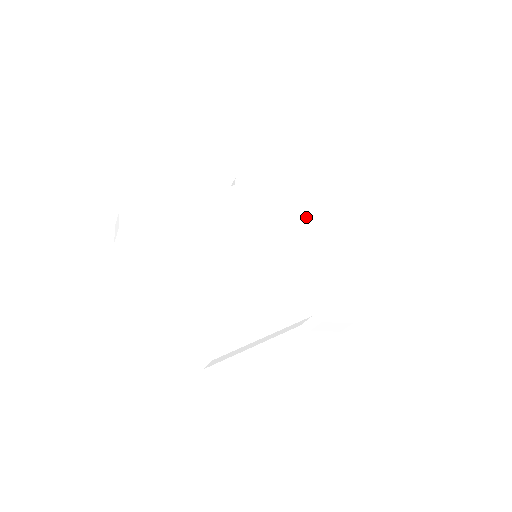
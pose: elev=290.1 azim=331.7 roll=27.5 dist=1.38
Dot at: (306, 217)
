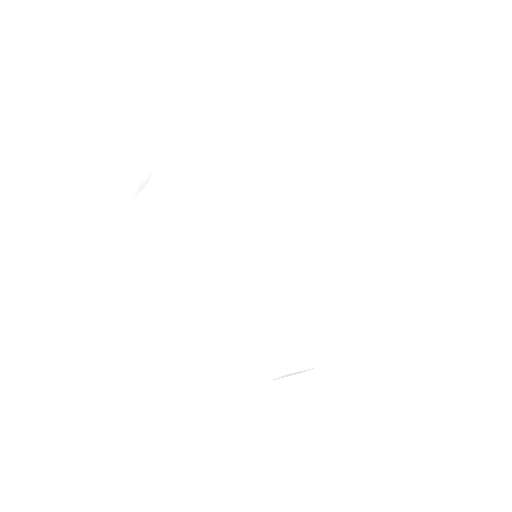
Dot at: (316, 297)
